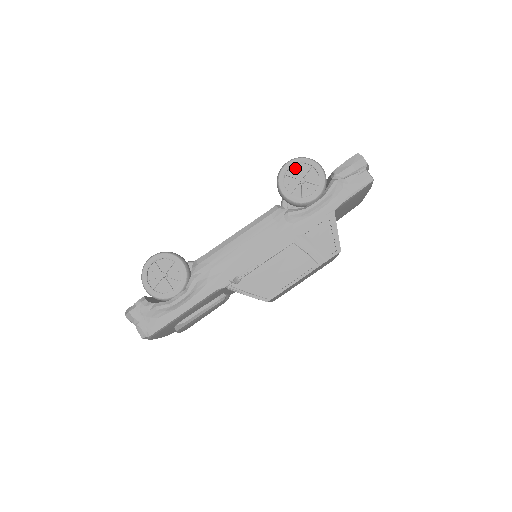
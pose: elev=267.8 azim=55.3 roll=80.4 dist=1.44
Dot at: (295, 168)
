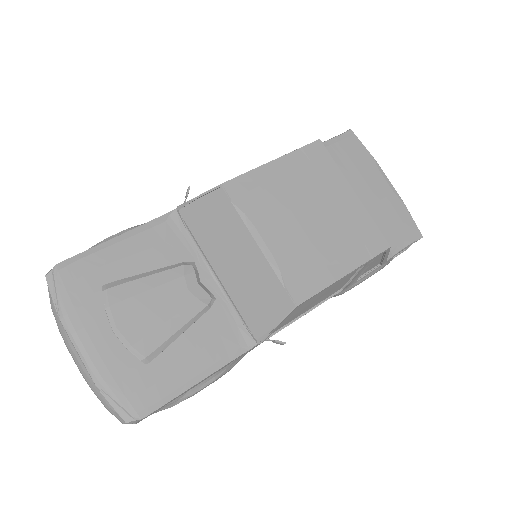
Dot at: occluded
